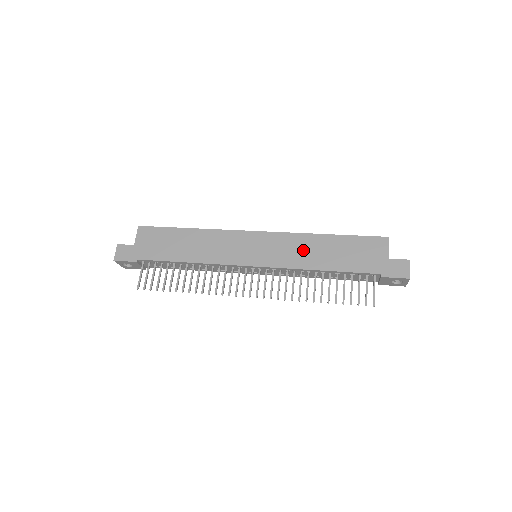
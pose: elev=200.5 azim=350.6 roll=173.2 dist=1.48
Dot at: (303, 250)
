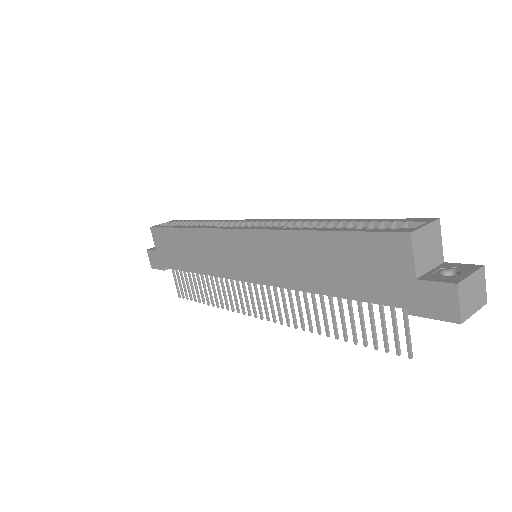
Dot at: (291, 259)
